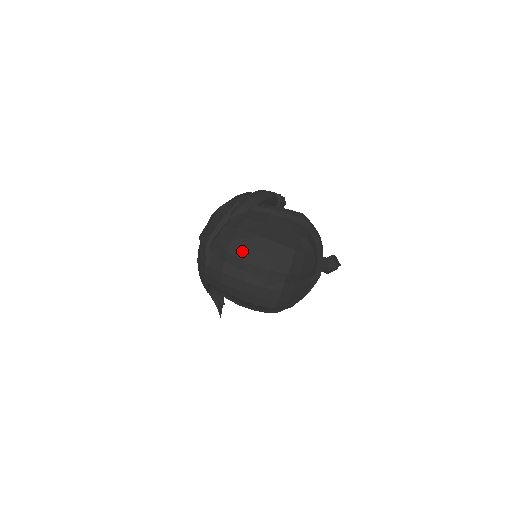
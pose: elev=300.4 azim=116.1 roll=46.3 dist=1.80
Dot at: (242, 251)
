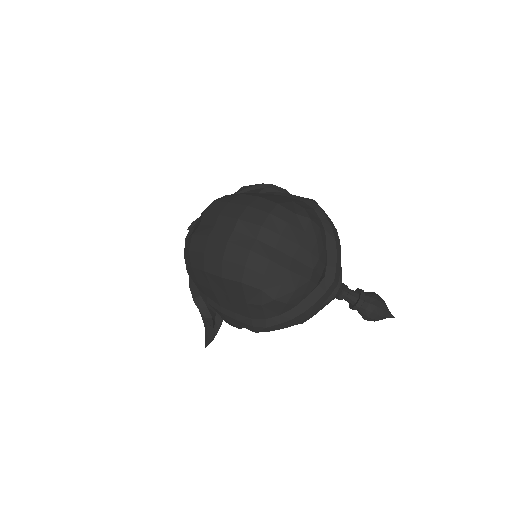
Dot at: (217, 206)
